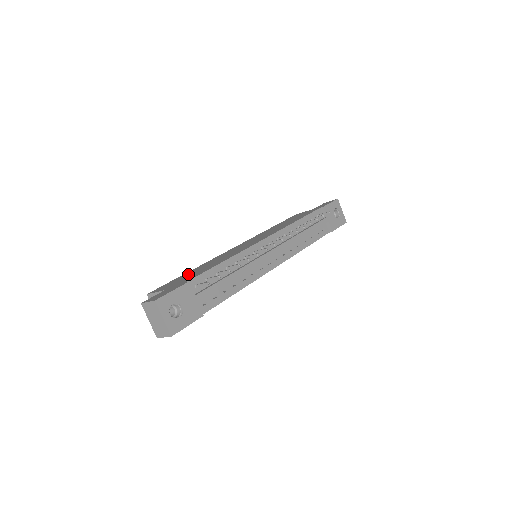
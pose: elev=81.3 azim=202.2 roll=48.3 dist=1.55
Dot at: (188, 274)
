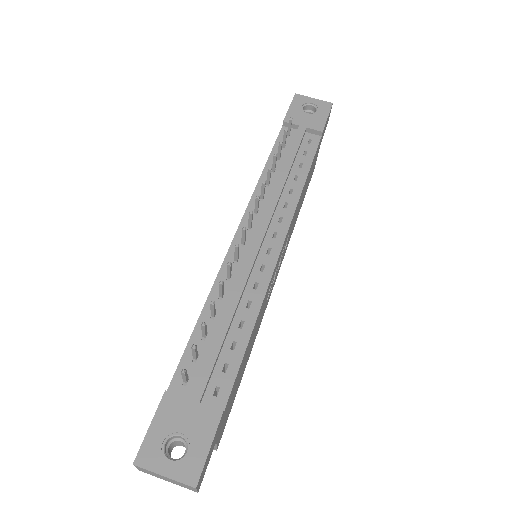
Dot at: occluded
